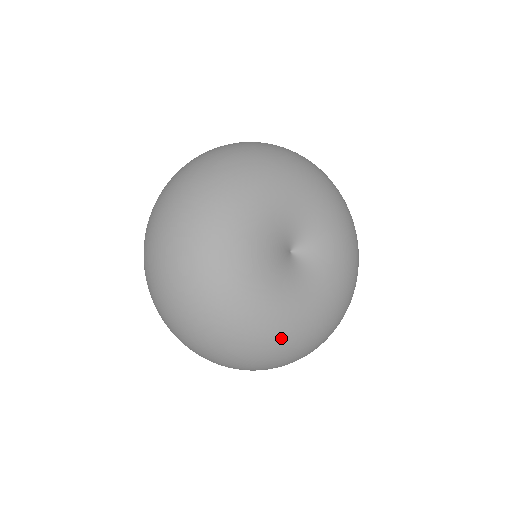
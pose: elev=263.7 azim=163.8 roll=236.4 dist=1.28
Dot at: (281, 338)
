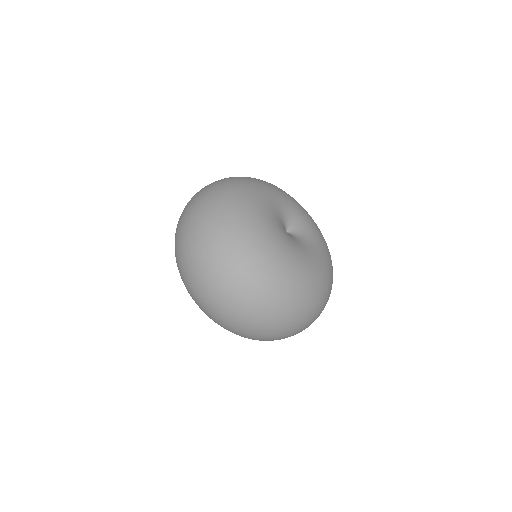
Dot at: (261, 248)
